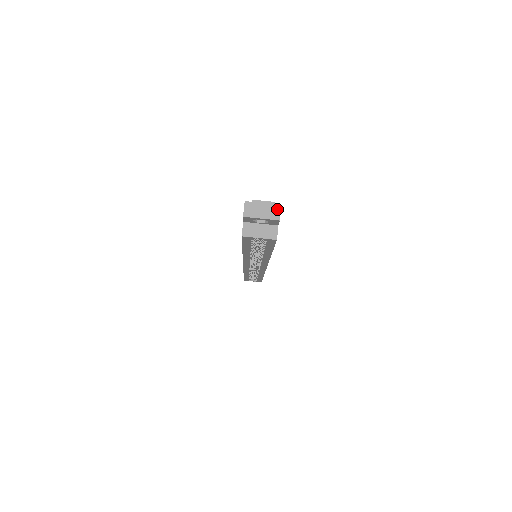
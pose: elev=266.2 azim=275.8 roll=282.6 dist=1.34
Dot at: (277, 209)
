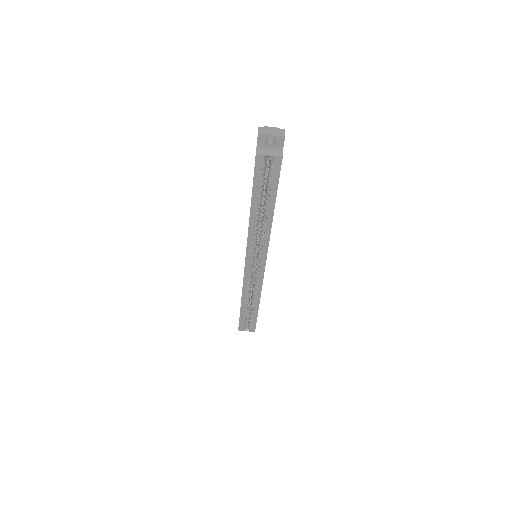
Dot at: (282, 131)
